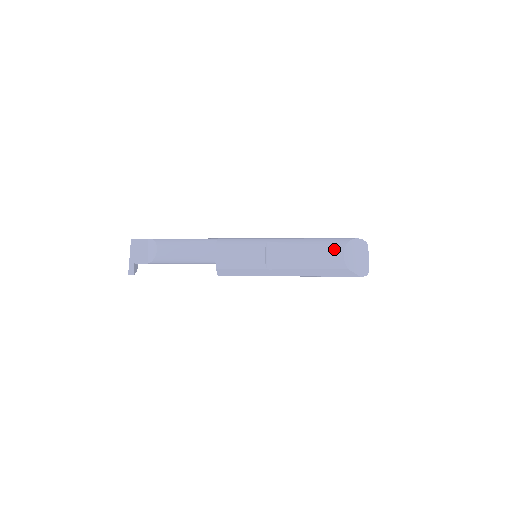
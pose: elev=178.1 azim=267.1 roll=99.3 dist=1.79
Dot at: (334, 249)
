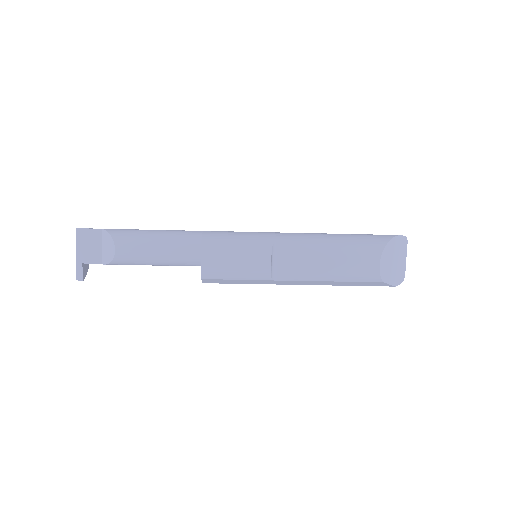
Dot at: (367, 256)
